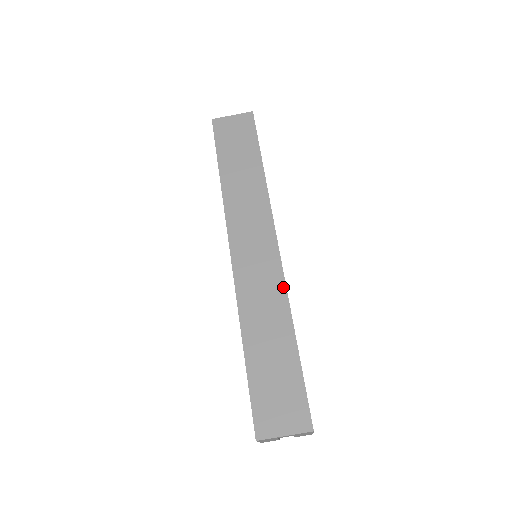
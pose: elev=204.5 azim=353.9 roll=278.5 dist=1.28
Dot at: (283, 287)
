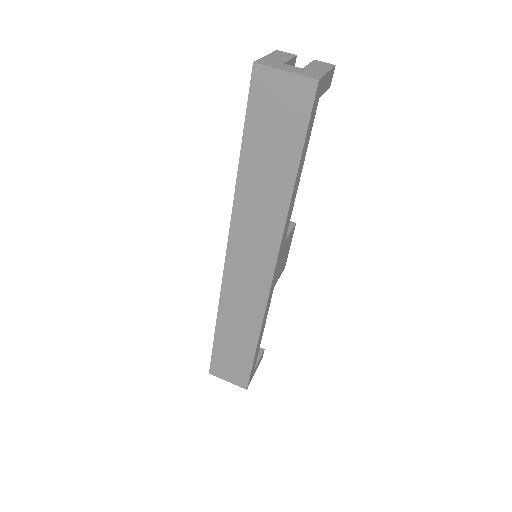
Dot at: (262, 309)
